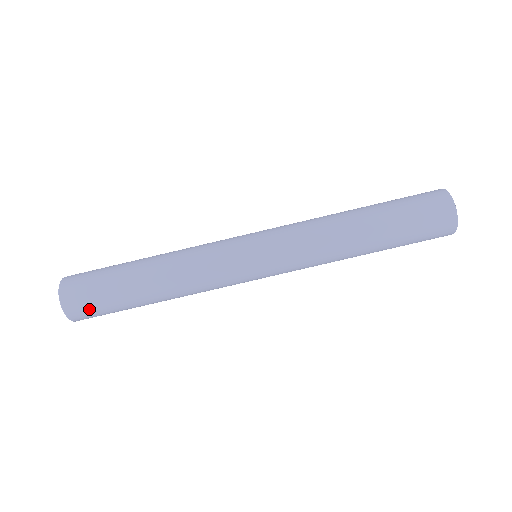
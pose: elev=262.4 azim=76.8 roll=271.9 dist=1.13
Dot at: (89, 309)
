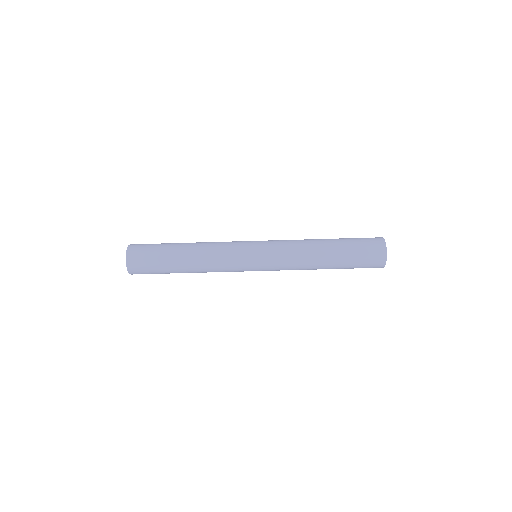
Dot at: occluded
